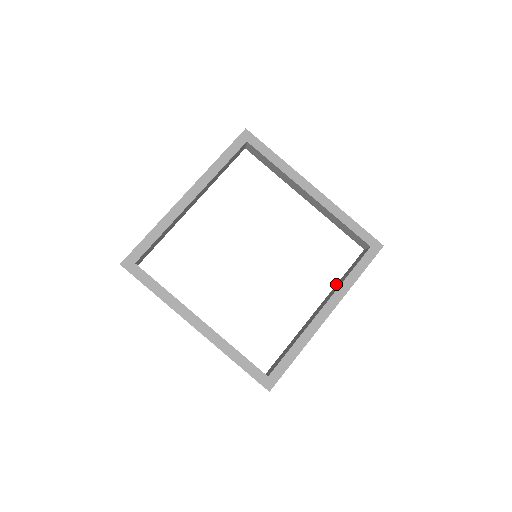
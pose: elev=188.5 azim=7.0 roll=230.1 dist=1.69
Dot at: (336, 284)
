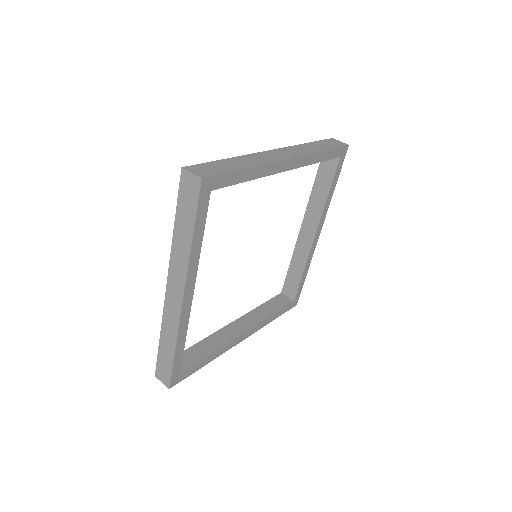
Dot at: (309, 198)
